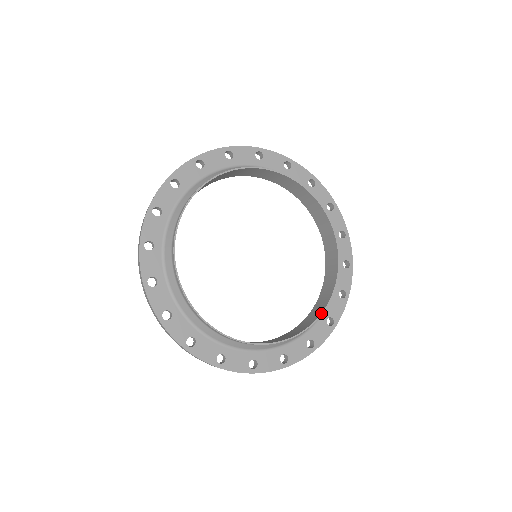
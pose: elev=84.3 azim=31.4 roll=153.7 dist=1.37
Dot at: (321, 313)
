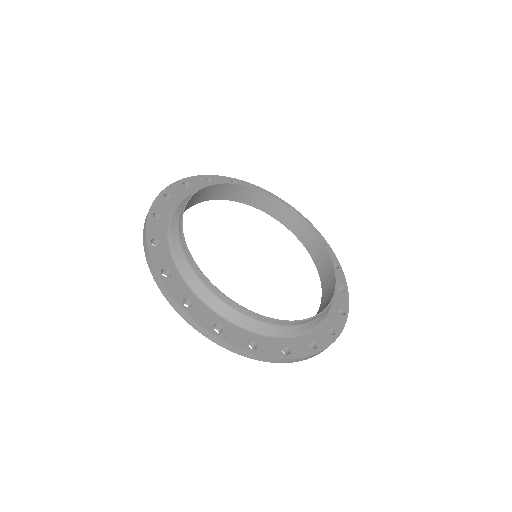
Dot at: (331, 259)
